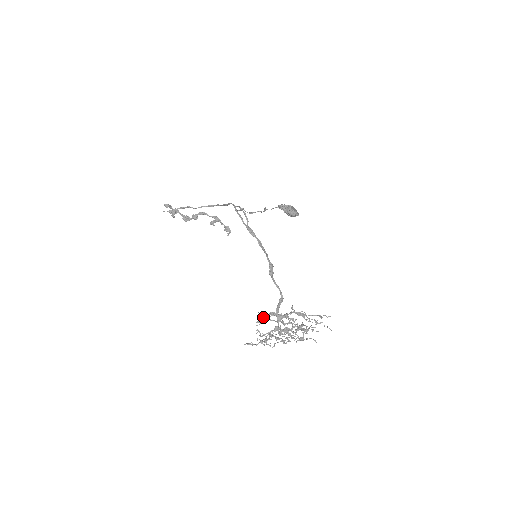
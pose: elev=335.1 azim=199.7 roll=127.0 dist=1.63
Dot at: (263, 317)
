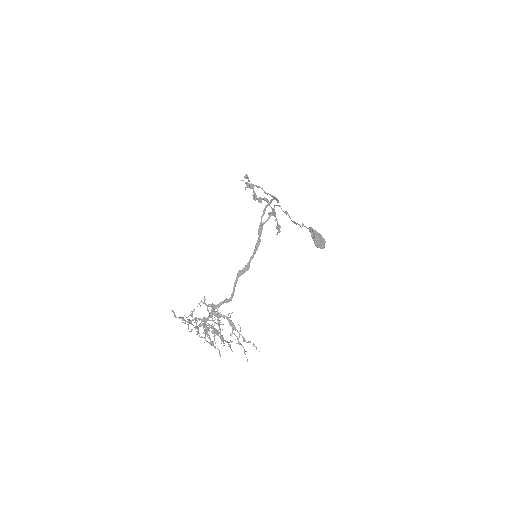
Dot at: (205, 303)
